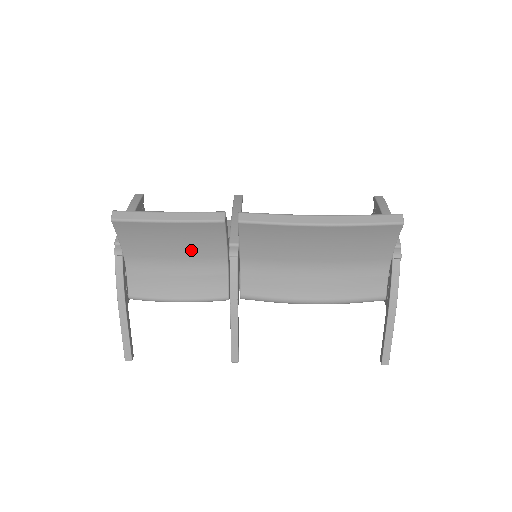
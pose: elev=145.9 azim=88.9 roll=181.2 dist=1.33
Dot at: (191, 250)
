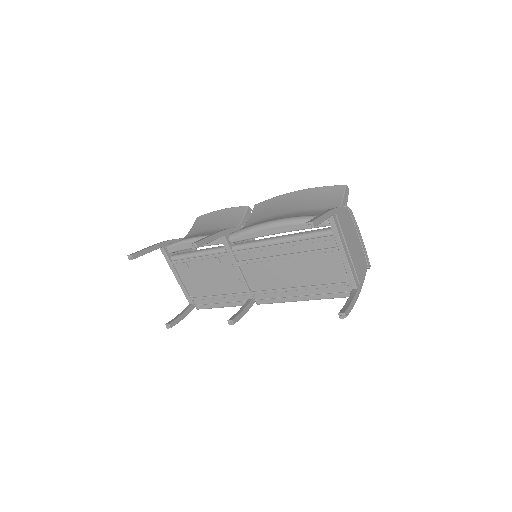
Dot at: (222, 224)
